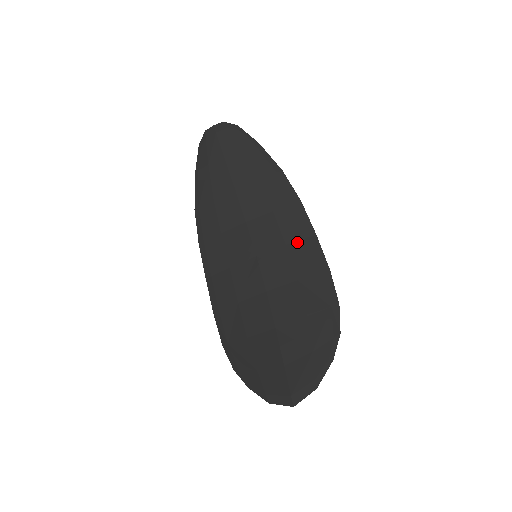
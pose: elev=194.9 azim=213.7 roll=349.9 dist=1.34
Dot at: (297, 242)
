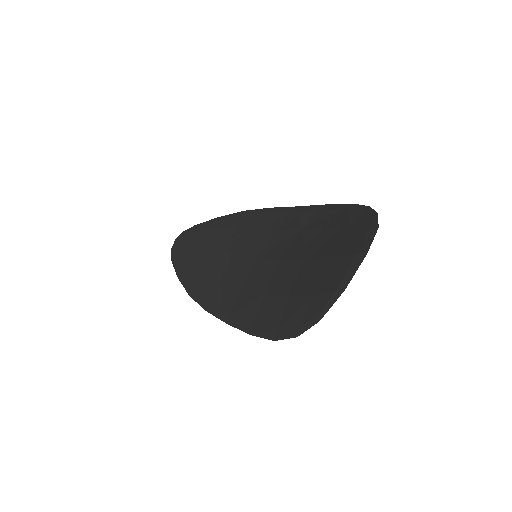
Dot at: (285, 221)
